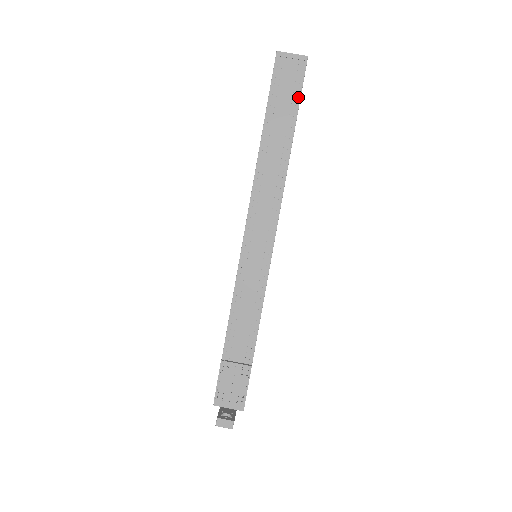
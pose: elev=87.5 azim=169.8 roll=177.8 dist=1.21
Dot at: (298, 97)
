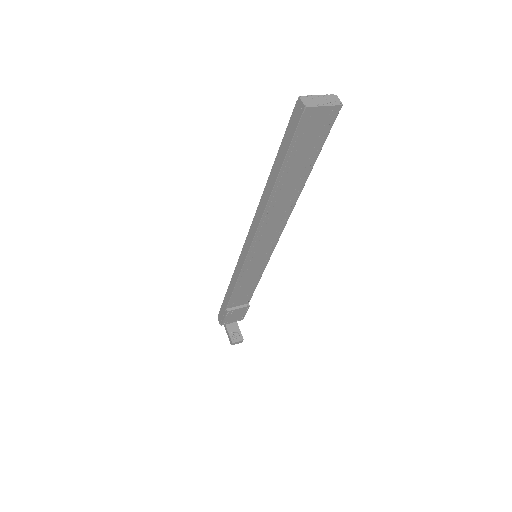
Dot at: (320, 147)
